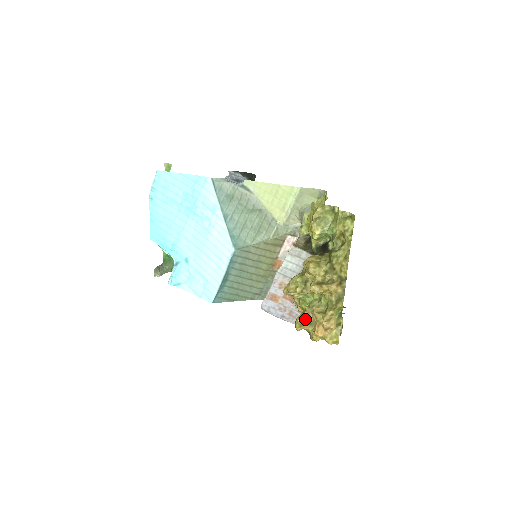
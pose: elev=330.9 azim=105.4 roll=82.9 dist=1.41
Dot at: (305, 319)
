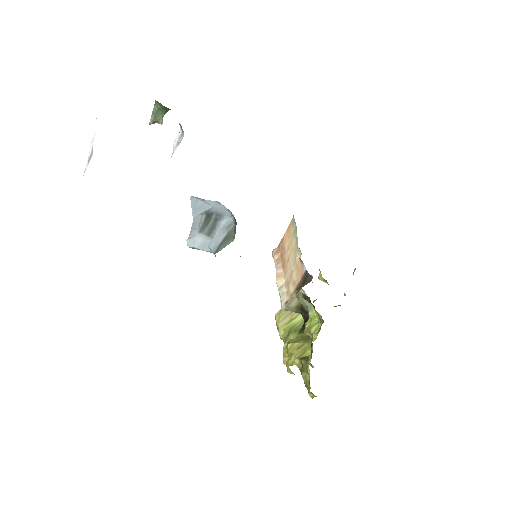
Dot at: occluded
